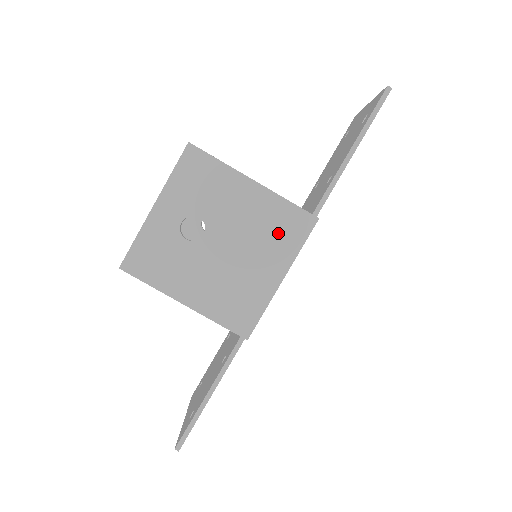
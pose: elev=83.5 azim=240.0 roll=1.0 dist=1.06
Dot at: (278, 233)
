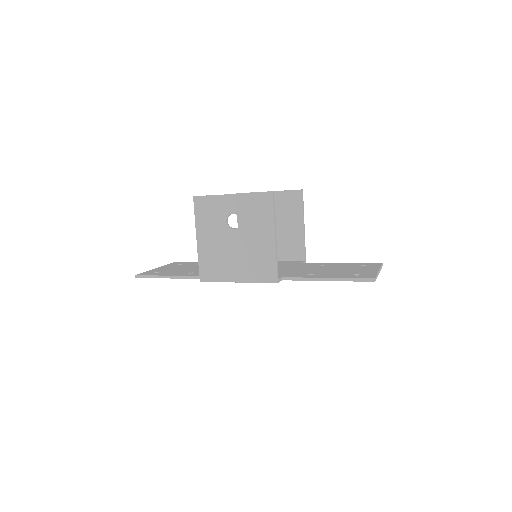
Dot at: (258, 266)
